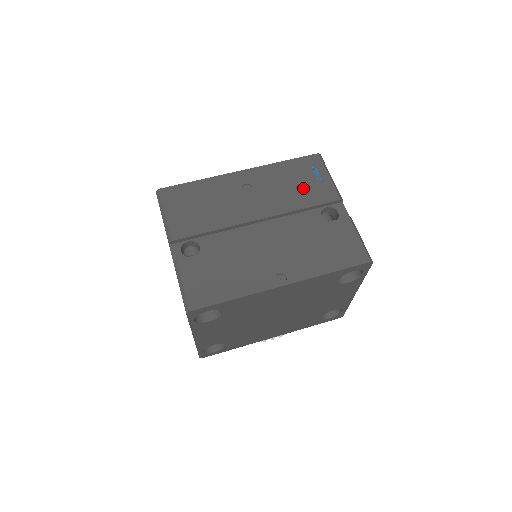
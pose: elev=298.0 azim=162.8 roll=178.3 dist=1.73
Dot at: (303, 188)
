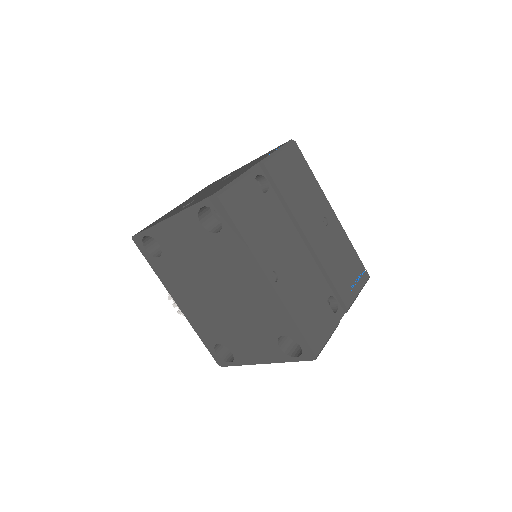
Dot at: (343, 272)
